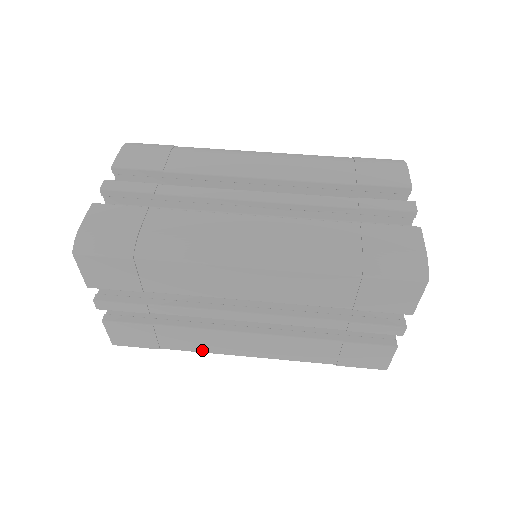
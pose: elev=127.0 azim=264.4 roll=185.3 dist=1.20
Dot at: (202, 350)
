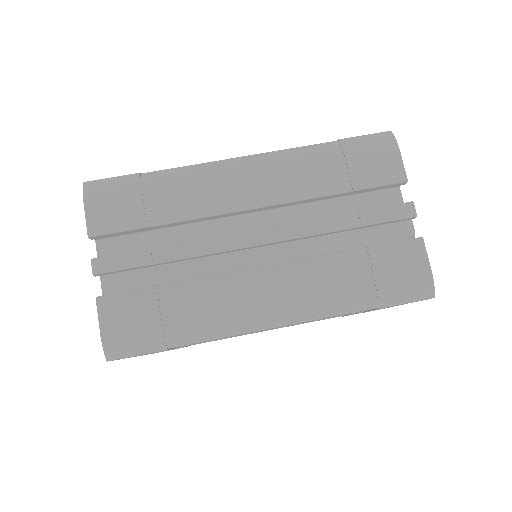
Dot at: occluded
